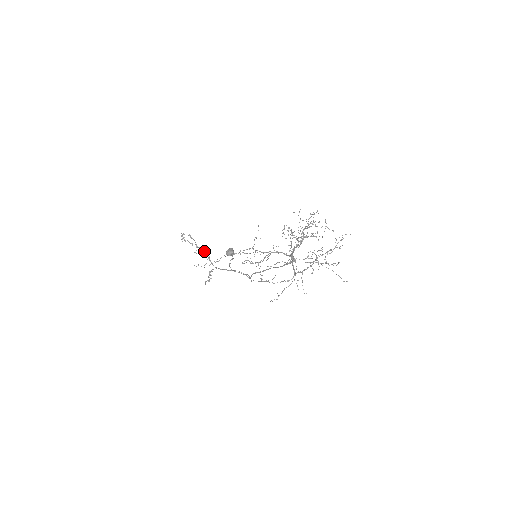
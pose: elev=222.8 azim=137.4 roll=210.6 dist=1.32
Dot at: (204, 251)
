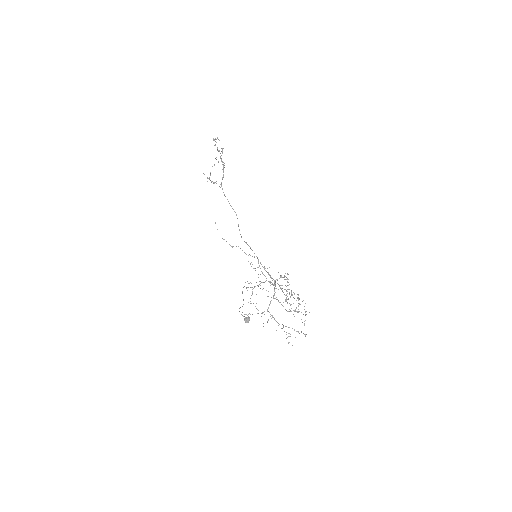
Dot at: (223, 166)
